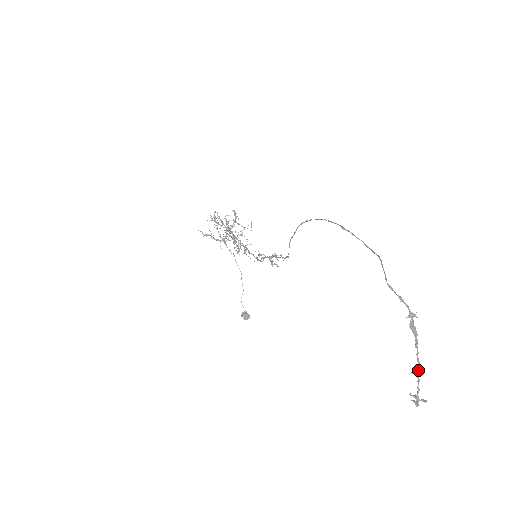
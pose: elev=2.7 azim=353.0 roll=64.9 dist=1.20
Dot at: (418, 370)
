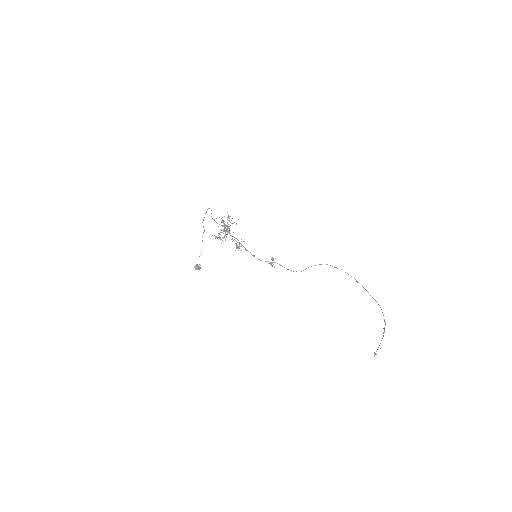
Dot at: occluded
